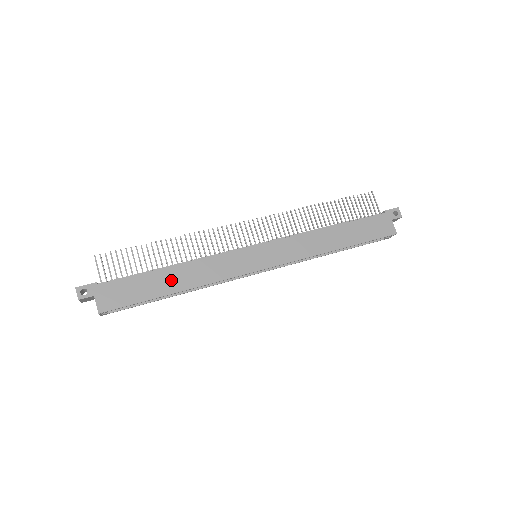
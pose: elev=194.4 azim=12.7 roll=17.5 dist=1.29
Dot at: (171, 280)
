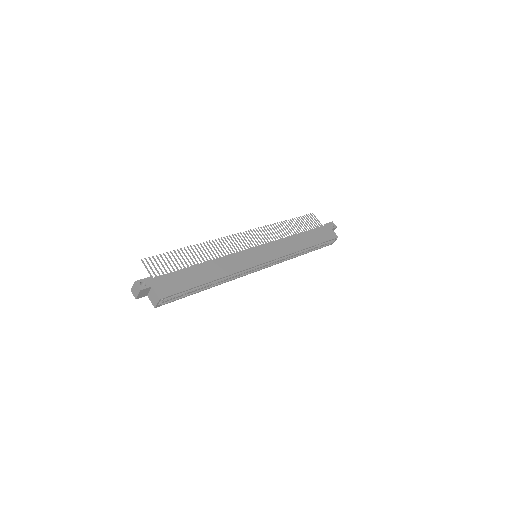
Dot at: (206, 272)
